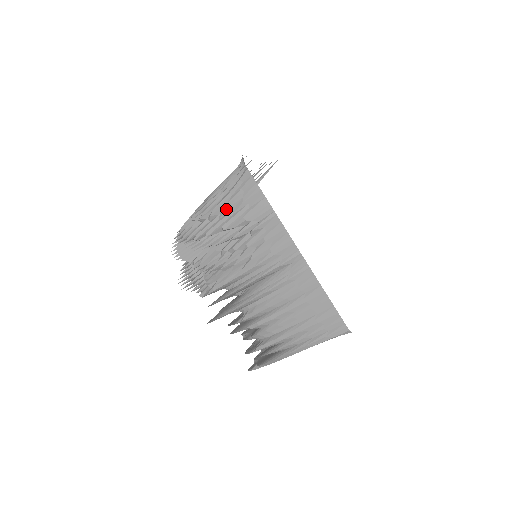
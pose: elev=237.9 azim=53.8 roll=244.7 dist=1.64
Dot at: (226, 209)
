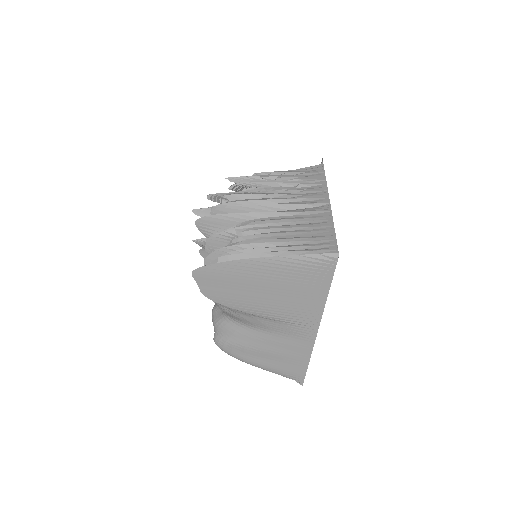
Dot at: (289, 172)
